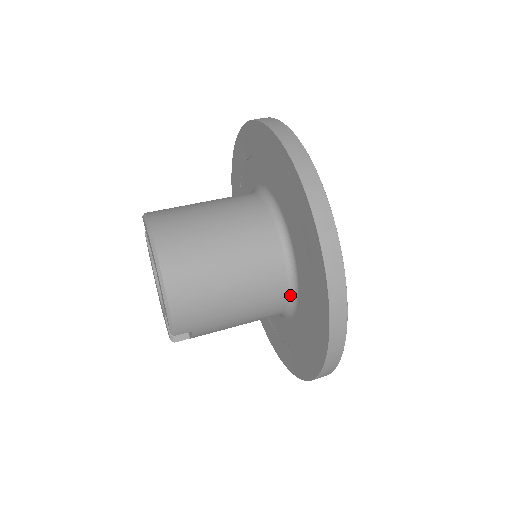
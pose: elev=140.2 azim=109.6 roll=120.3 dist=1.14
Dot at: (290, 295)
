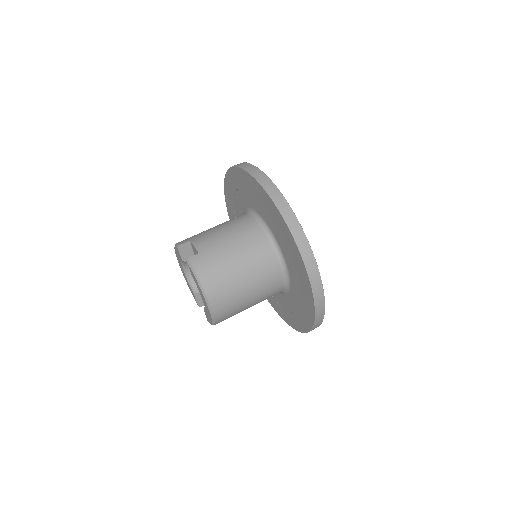
Dot at: occluded
